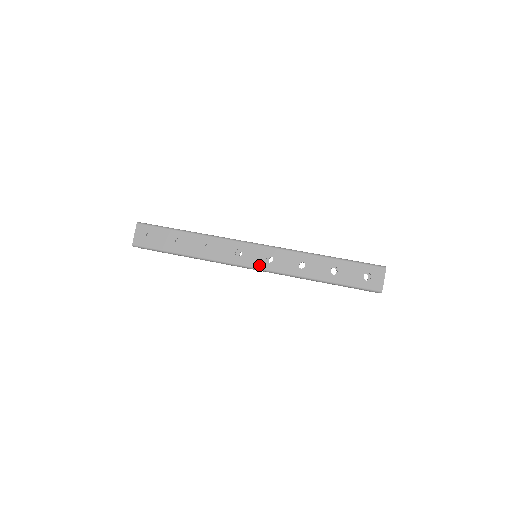
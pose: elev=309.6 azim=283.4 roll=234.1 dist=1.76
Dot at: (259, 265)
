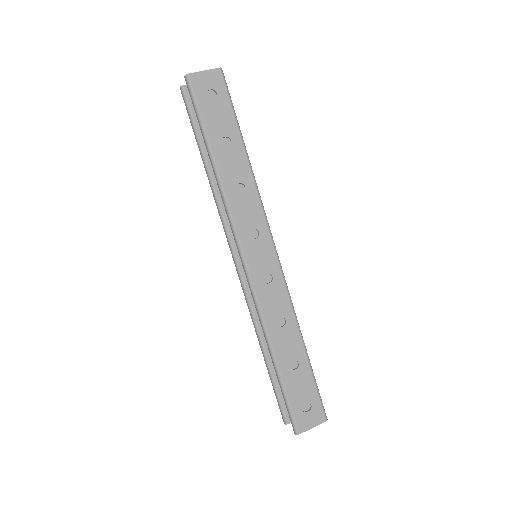
Dot at: (253, 269)
